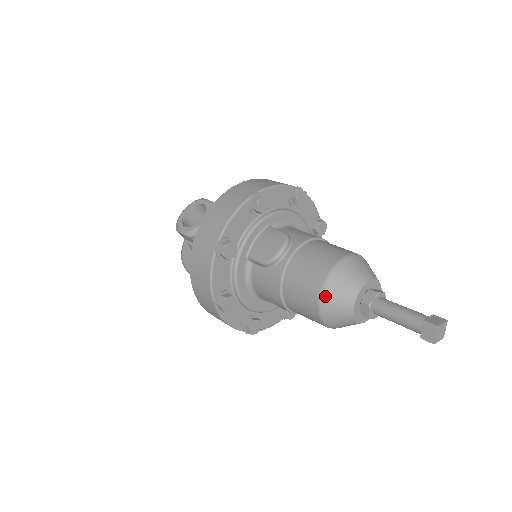
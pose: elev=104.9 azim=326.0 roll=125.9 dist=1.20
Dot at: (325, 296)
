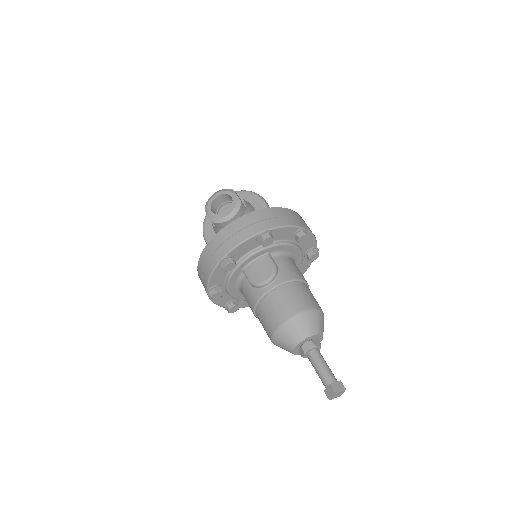
Dot at: (279, 332)
